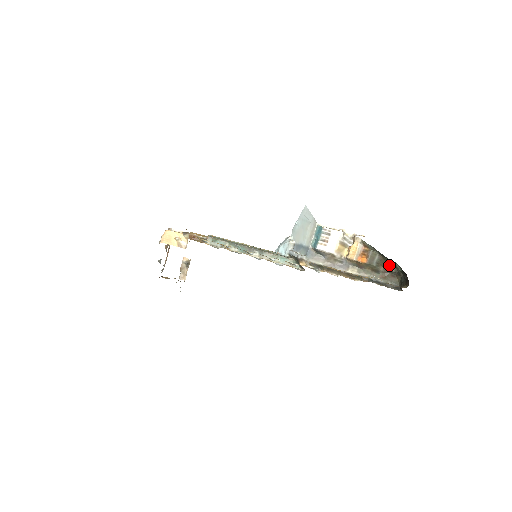
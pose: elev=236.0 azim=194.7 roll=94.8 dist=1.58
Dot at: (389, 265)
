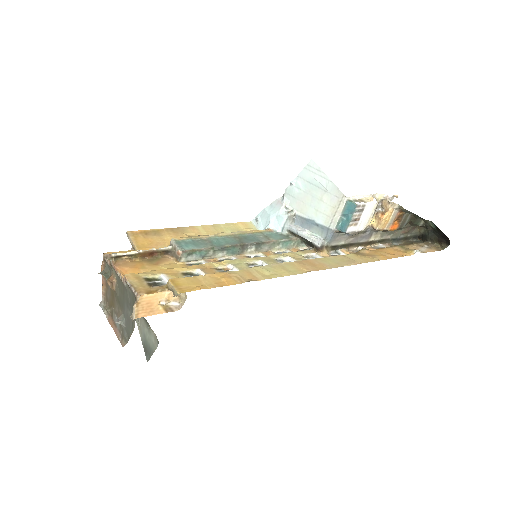
Dot at: (417, 221)
